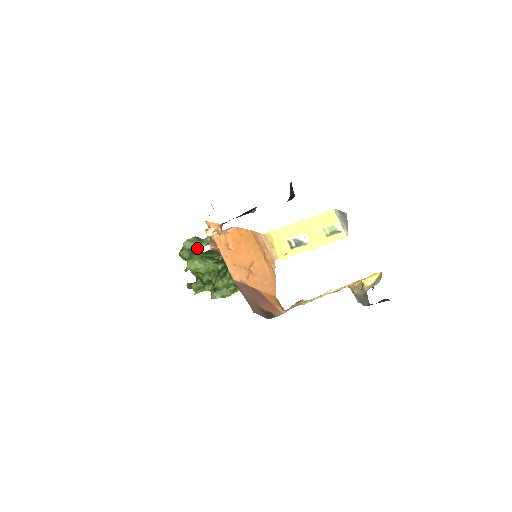
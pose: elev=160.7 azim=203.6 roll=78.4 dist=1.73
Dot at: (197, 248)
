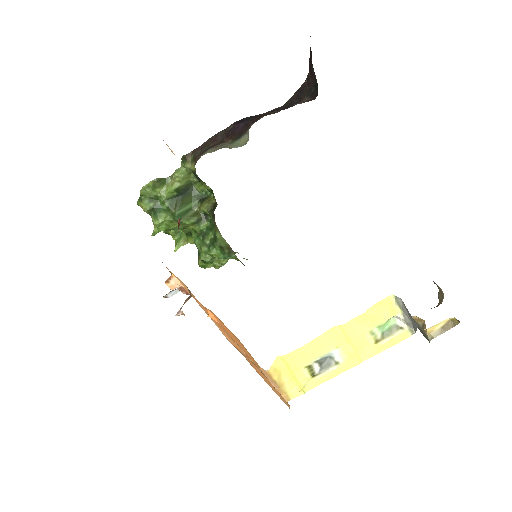
Dot at: (162, 199)
